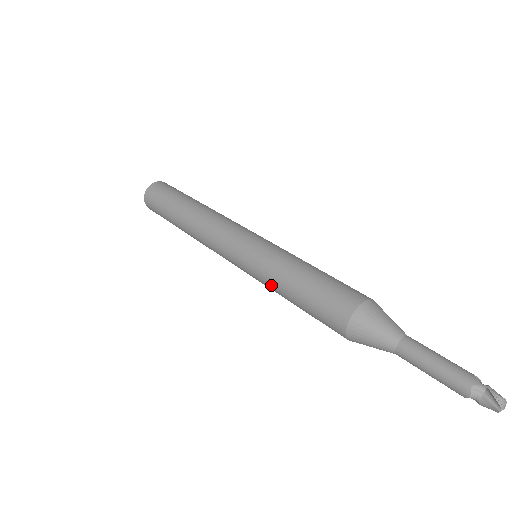
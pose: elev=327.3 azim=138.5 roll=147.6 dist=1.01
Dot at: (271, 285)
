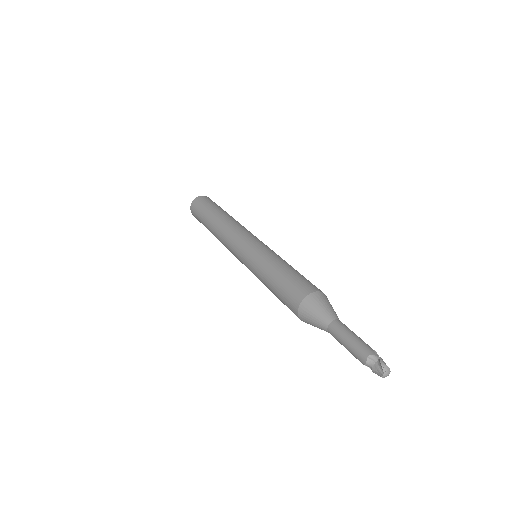
Dot at: (258, 274)
